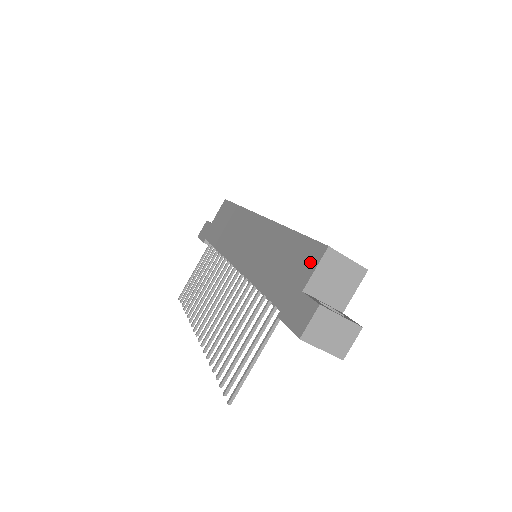
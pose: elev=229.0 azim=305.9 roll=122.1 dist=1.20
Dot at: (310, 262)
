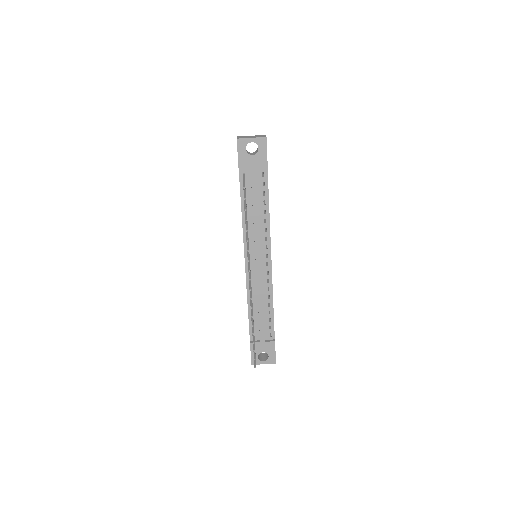
Dot at: occluded
